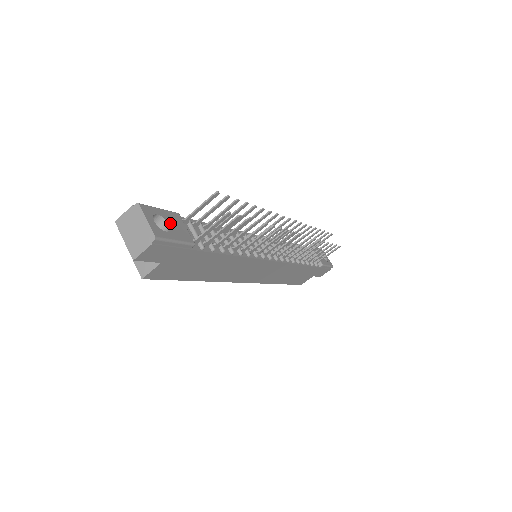
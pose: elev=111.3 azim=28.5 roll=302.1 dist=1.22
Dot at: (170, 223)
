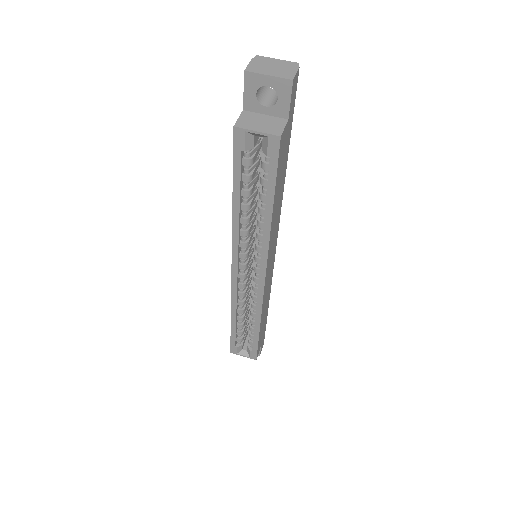
Dot at: (272, 93)
